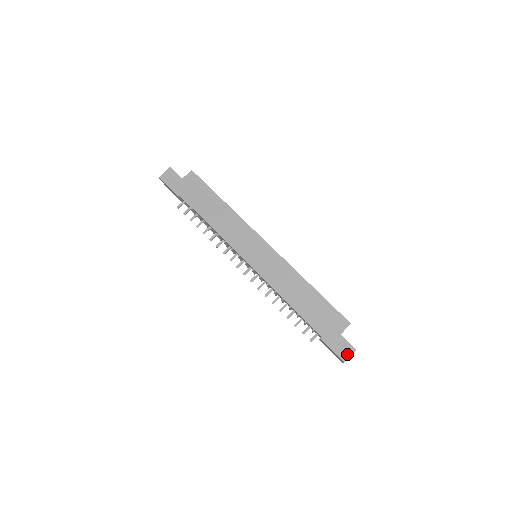
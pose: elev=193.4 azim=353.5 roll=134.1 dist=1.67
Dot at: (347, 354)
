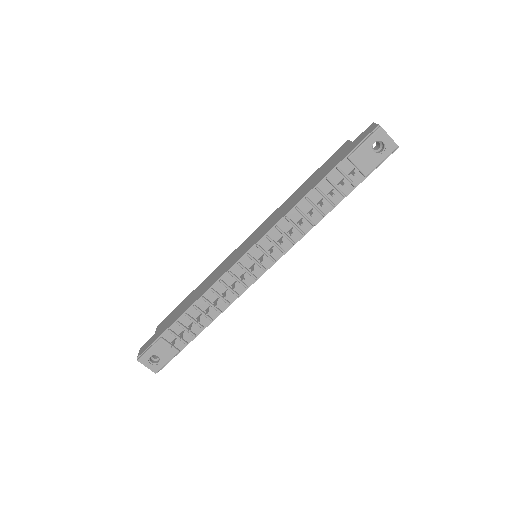
Dot at: (373, 127)
